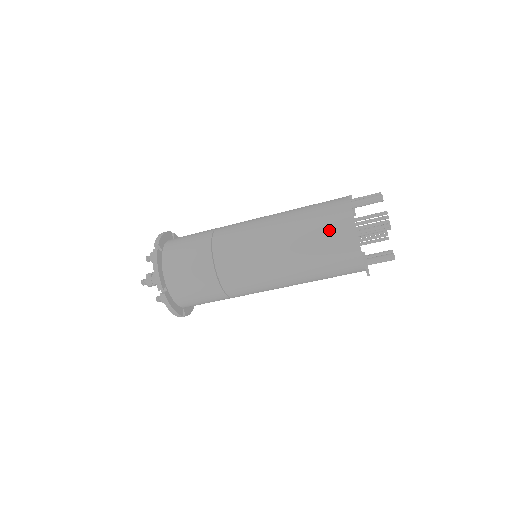
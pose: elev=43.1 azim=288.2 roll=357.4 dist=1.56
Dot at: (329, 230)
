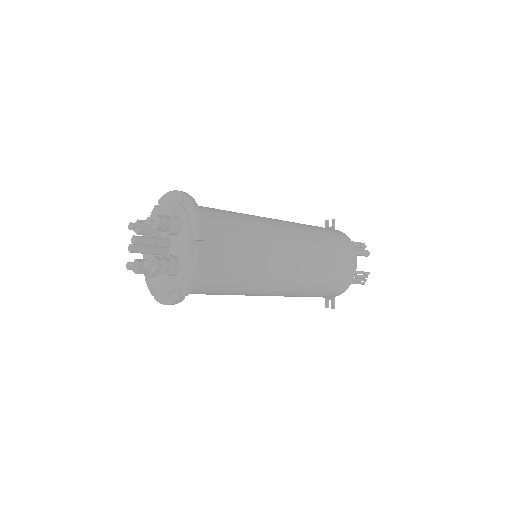
Dot at: (339, 278)
